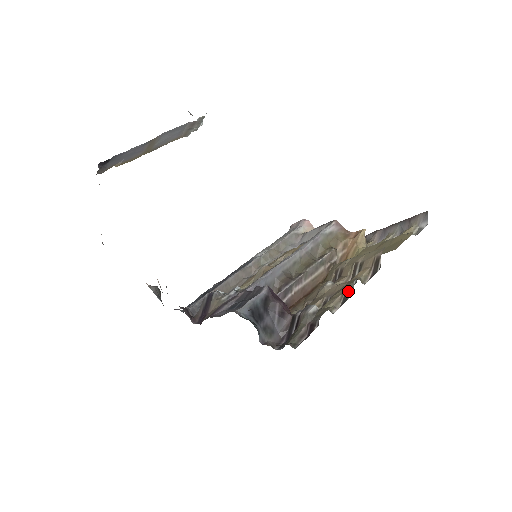
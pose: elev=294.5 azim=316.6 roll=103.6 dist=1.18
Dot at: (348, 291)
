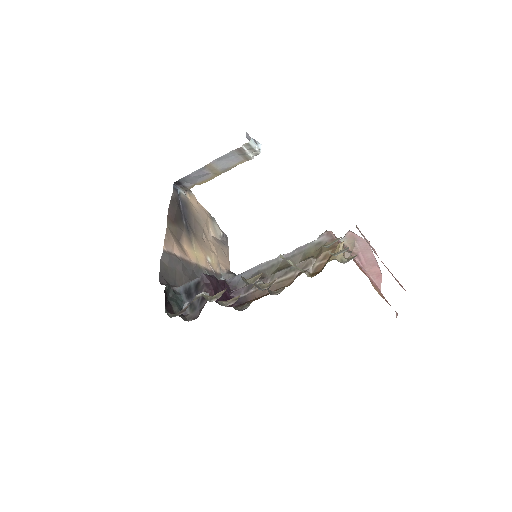
Dot at: occluded
